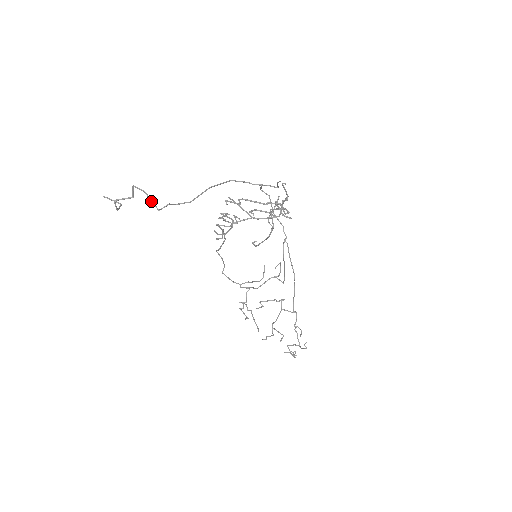
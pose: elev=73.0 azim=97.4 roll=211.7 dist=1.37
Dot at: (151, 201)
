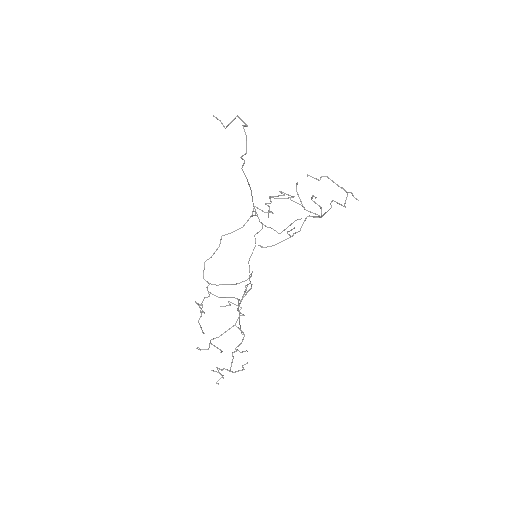
Dot at: (246, 144)
